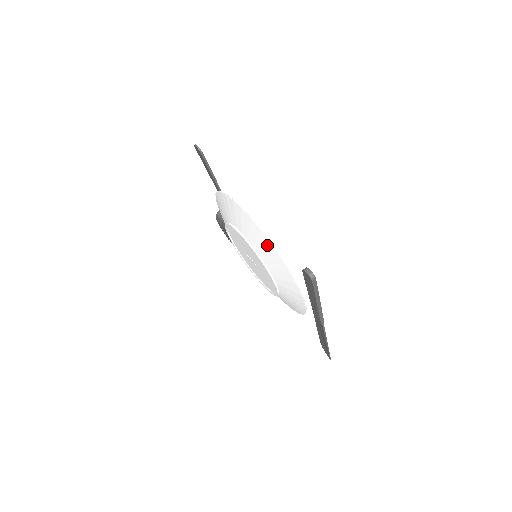
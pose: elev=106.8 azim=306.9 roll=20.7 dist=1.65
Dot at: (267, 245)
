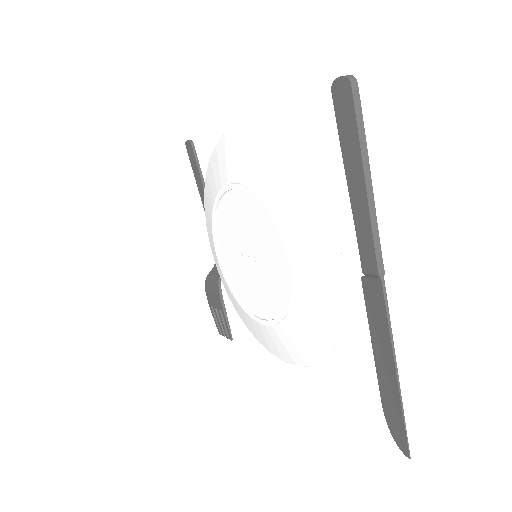
Dot at: (271, 152)
